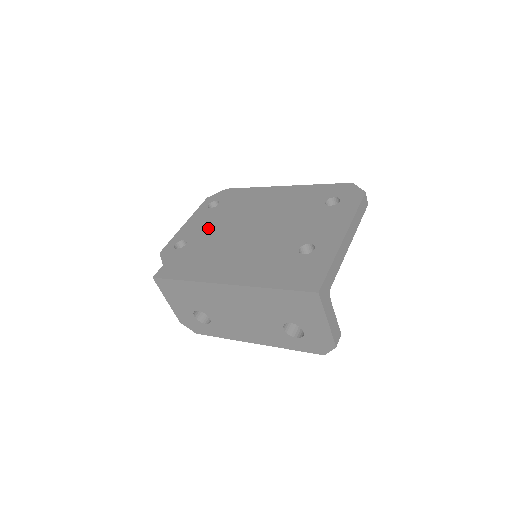
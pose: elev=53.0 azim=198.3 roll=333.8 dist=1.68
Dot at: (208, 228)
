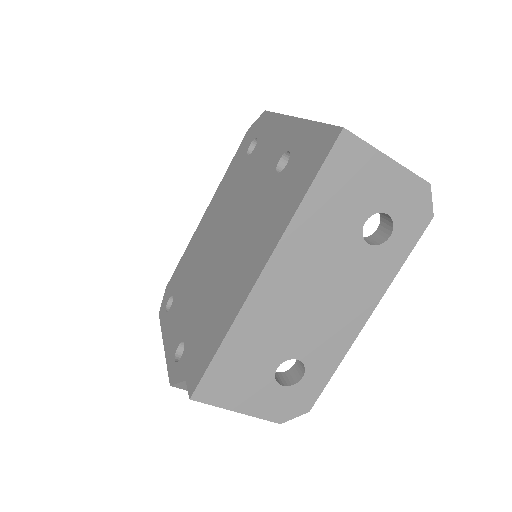
Dot at: (186, 309)
